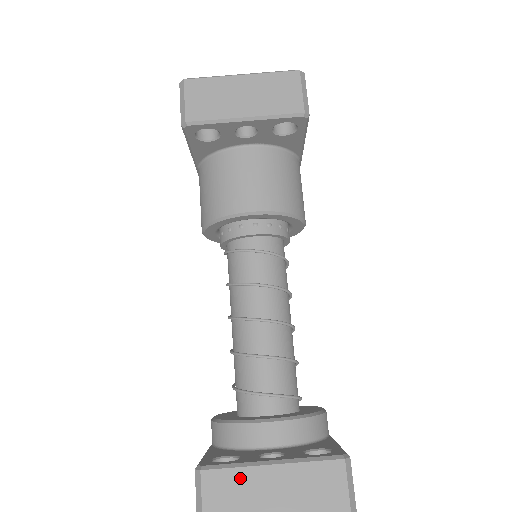
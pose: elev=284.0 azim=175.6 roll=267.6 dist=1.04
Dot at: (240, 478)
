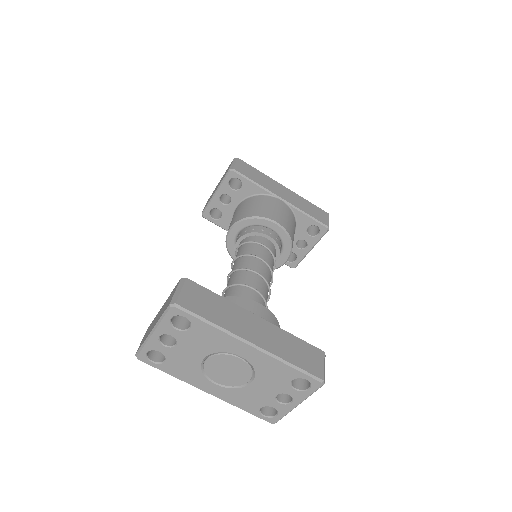
Dot at: occluded
